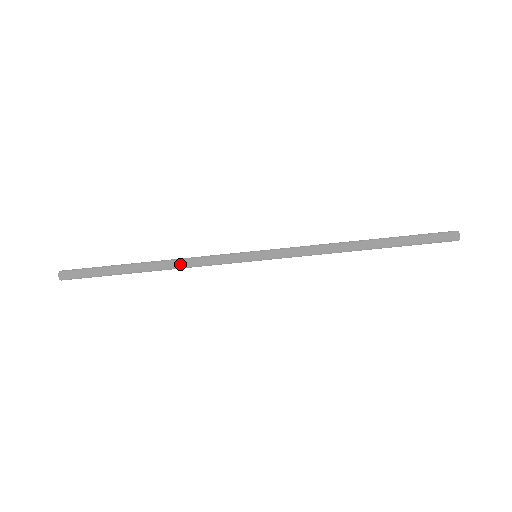
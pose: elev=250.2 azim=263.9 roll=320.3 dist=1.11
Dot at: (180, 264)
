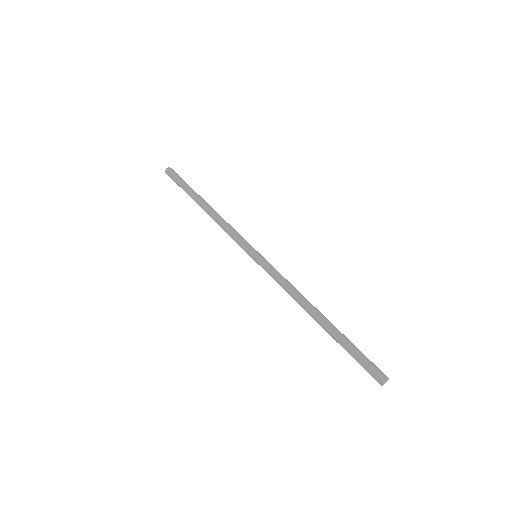
Dot at: (221, 217)
